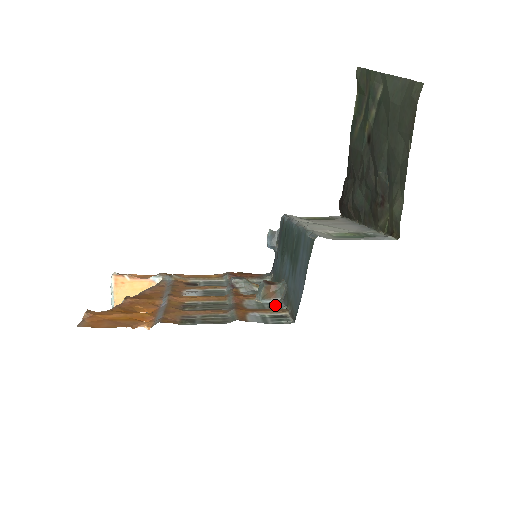
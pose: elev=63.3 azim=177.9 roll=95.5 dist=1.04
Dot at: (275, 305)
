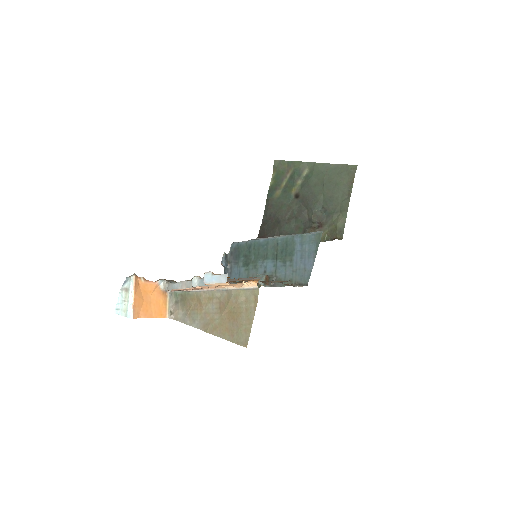
Dot at: occluded
